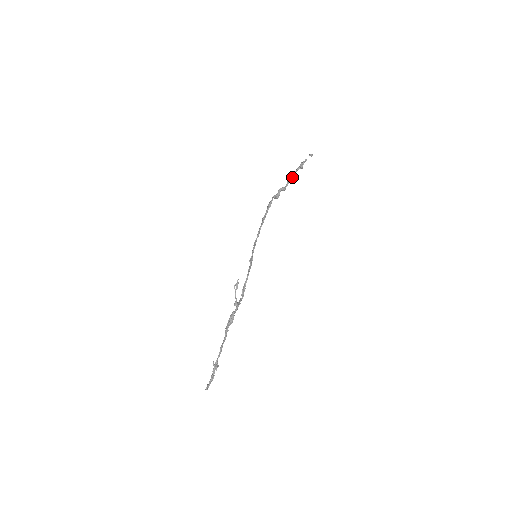
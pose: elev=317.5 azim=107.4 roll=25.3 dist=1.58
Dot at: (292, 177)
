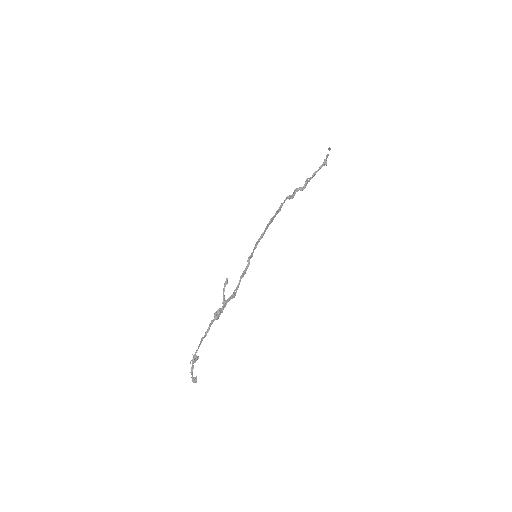
Dot at: (313, 176)
